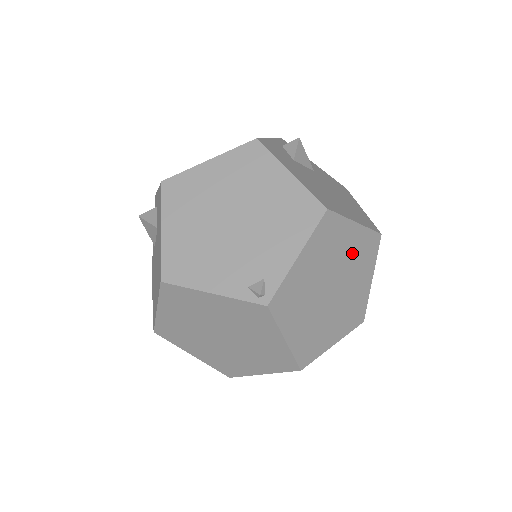
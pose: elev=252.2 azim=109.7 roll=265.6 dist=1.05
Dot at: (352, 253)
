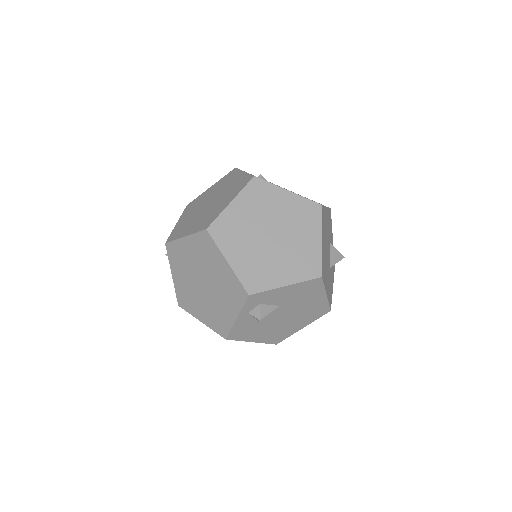
Dot at: occluded
